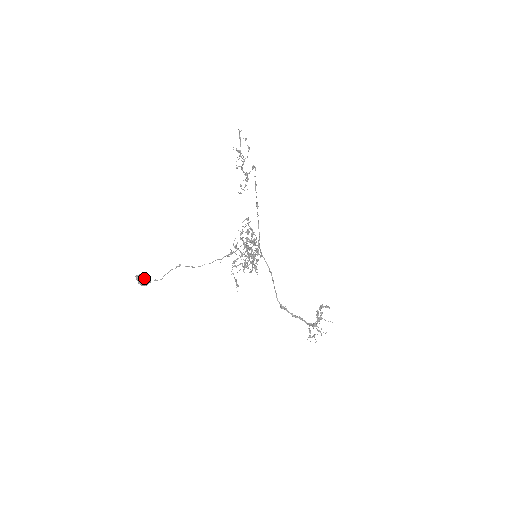
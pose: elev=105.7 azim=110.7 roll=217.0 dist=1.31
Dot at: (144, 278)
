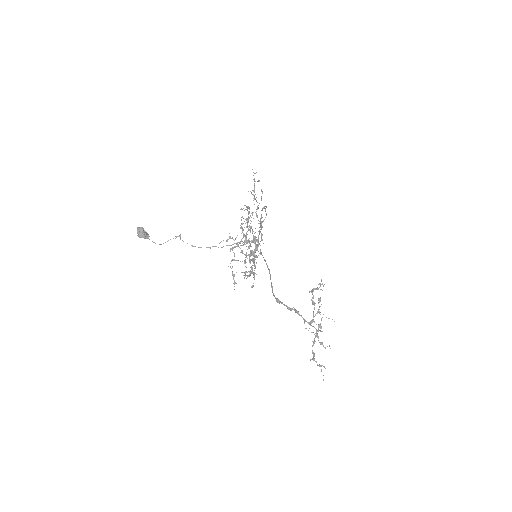
Dot at: (144, 231)
